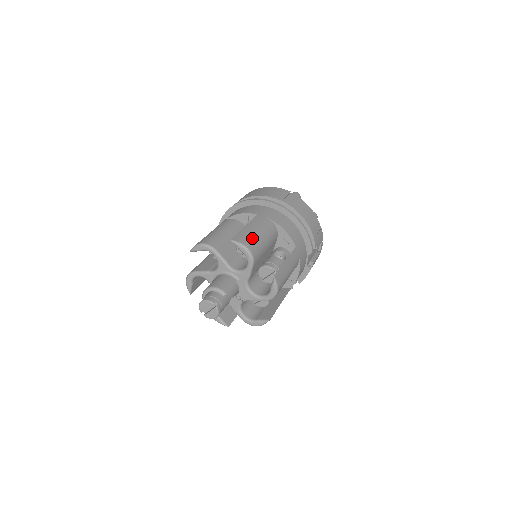
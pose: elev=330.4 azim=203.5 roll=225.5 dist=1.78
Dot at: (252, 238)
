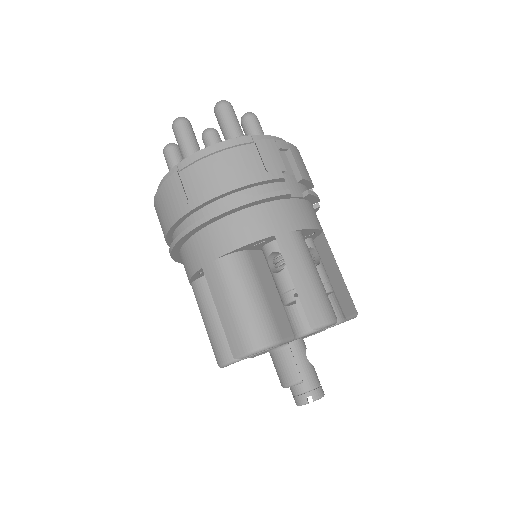
Dot at: (242, 326)
